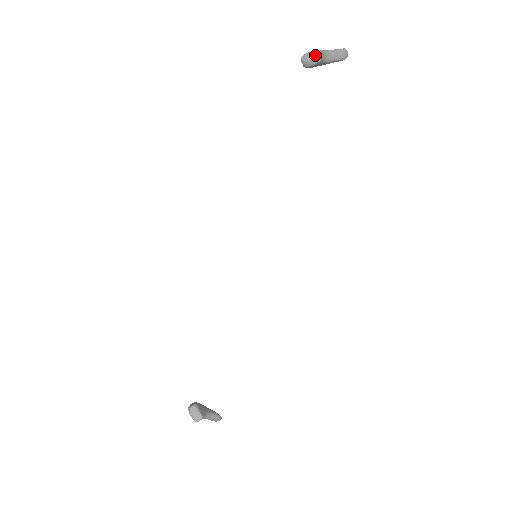
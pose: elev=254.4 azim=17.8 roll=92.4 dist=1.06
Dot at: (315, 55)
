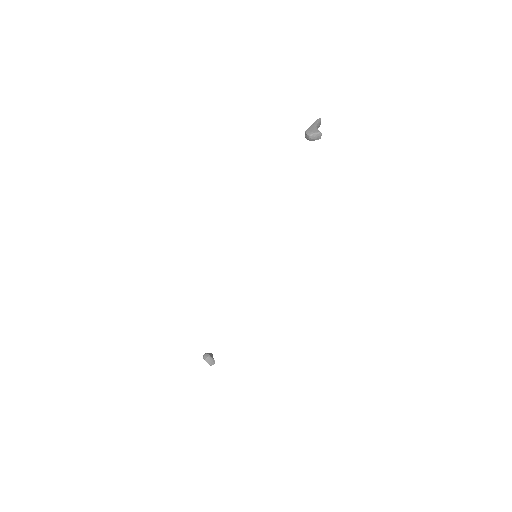
Dot at: (319, 136)
